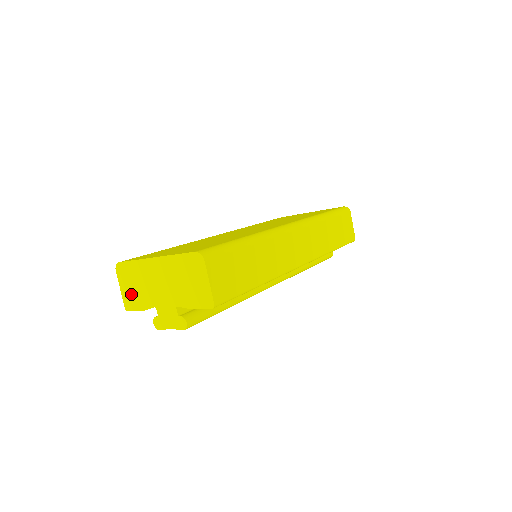
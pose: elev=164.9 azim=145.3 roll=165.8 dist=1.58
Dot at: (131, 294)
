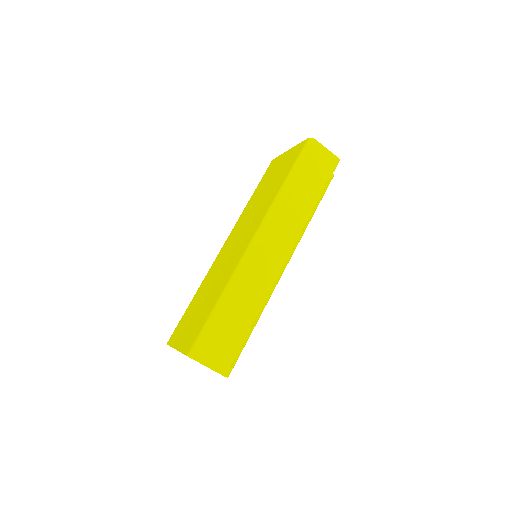
Dot at: occluded
